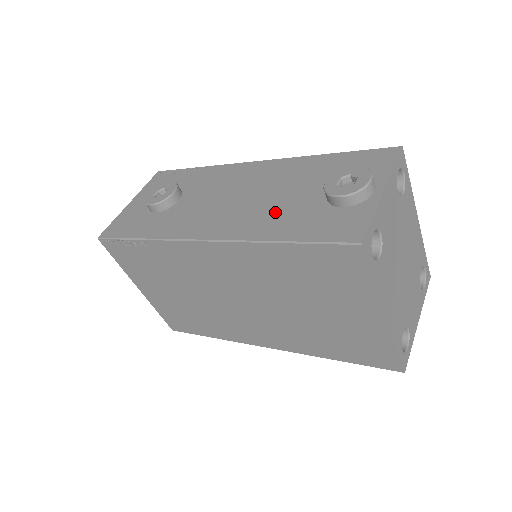
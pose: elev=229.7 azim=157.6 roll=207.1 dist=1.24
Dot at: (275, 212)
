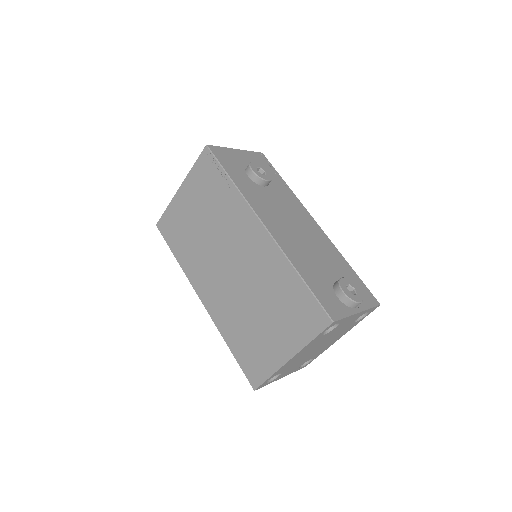
Dot at: (308, 259)
